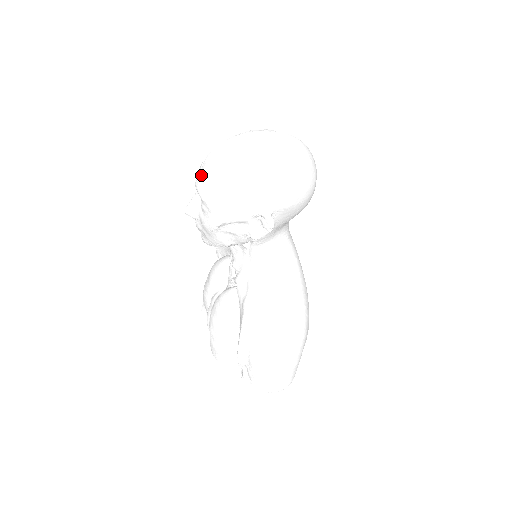
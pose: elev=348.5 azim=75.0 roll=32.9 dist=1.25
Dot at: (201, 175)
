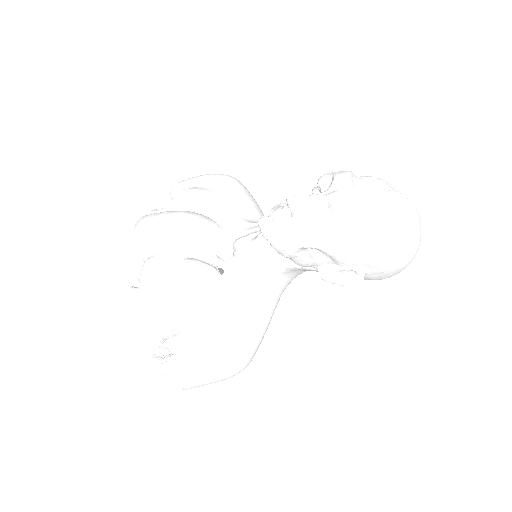
Dot at: (354, 198)
